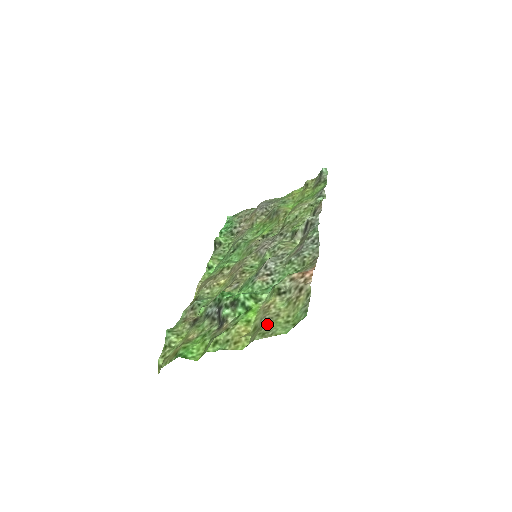
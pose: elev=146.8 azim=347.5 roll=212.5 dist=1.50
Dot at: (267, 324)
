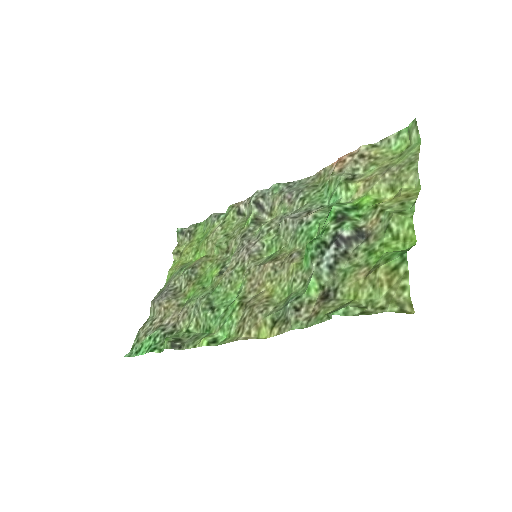
Dot at: (395, 169)
